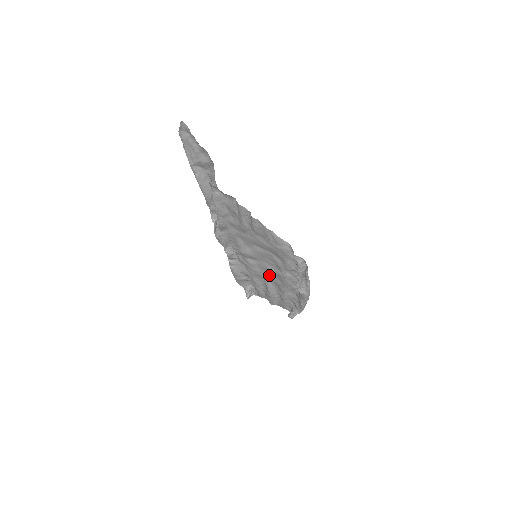
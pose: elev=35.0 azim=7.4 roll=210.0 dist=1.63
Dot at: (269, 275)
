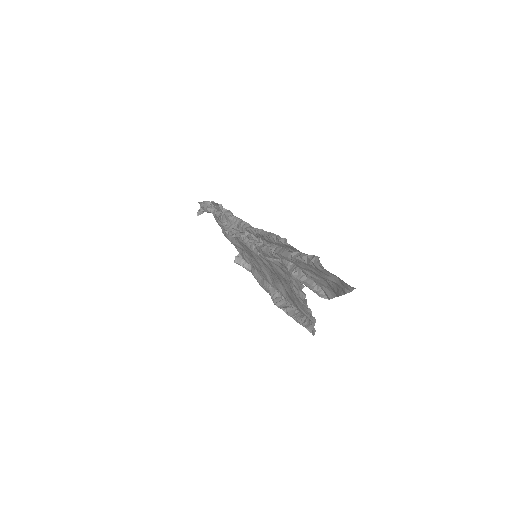
Dot at: occluded
